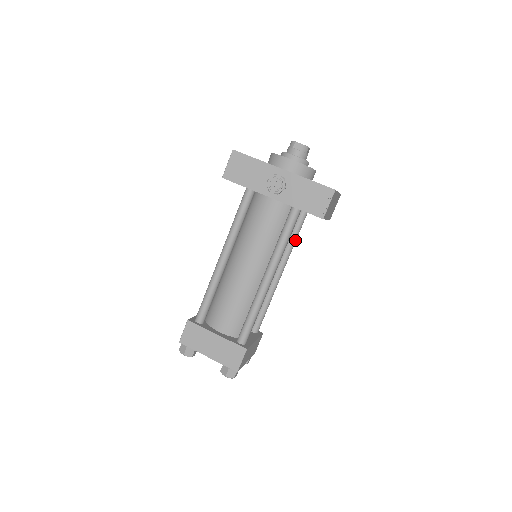
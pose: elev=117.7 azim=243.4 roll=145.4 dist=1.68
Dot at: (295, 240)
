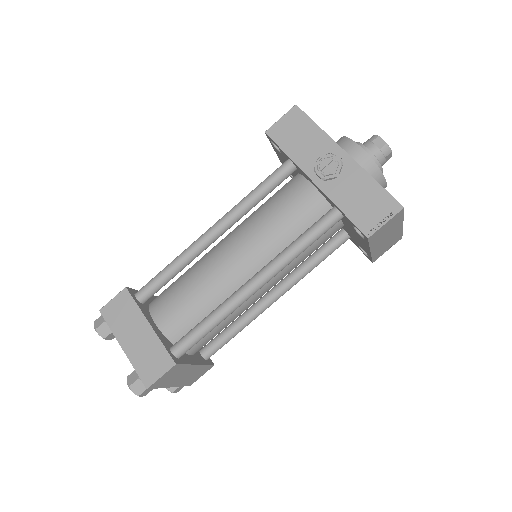
Dot at: (316, 265)
